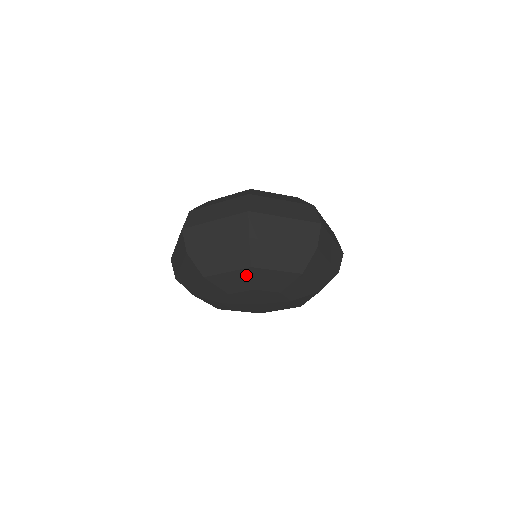
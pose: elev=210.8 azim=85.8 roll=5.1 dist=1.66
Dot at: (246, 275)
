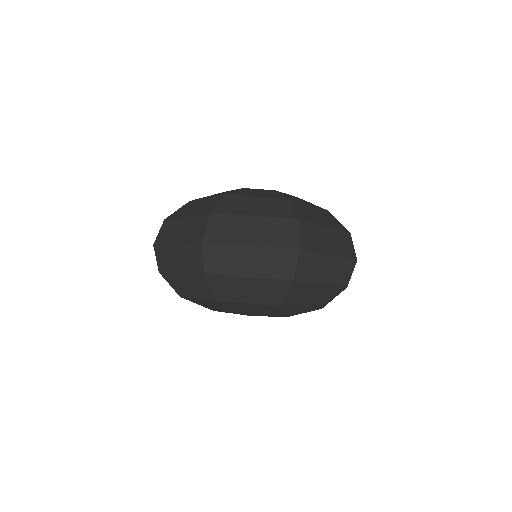
Dot at: (217, 304)
